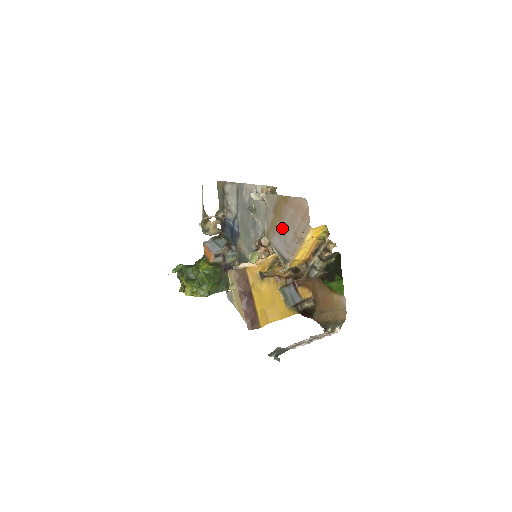
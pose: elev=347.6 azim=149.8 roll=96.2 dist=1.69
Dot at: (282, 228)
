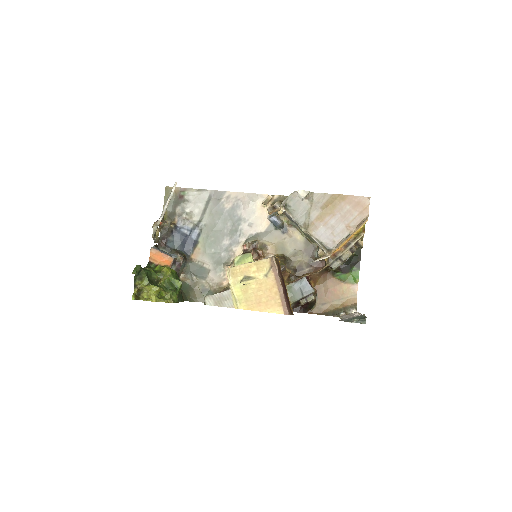
Dot at: (332, 221)
